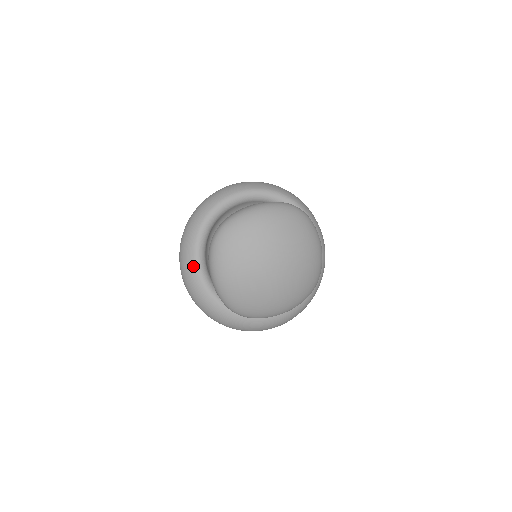
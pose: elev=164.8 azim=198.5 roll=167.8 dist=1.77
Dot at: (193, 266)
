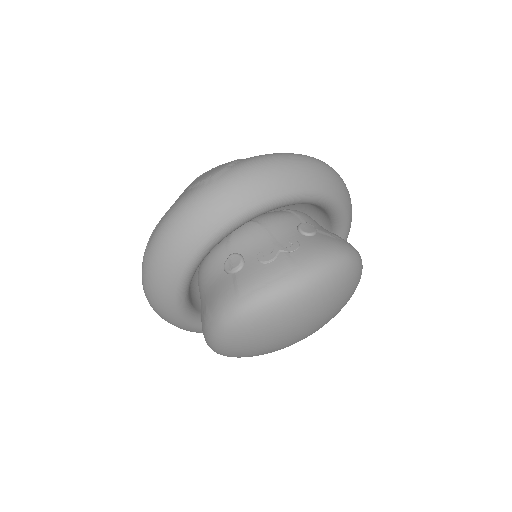
Dot at: (171, 309)
